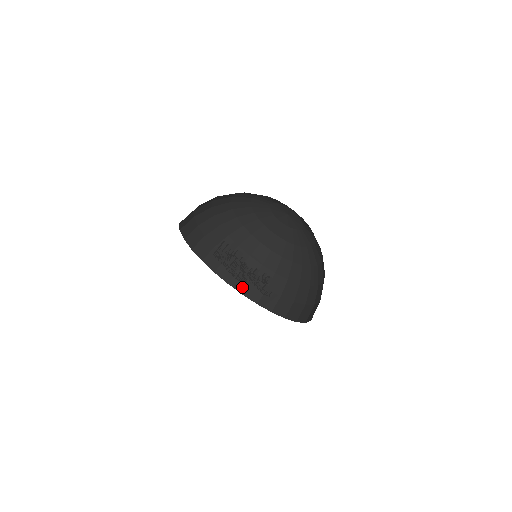
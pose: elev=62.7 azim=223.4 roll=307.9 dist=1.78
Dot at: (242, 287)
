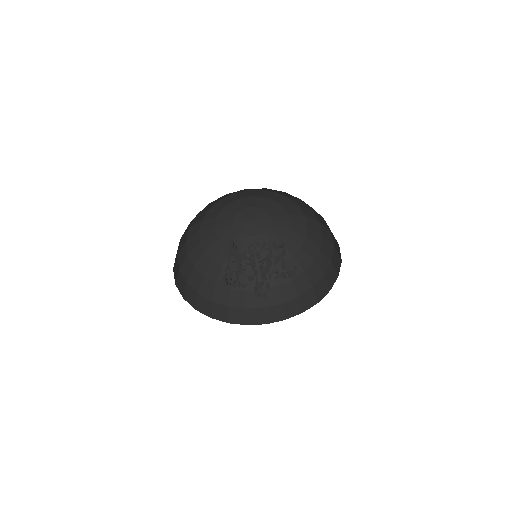
Dot at: (193, 301)
